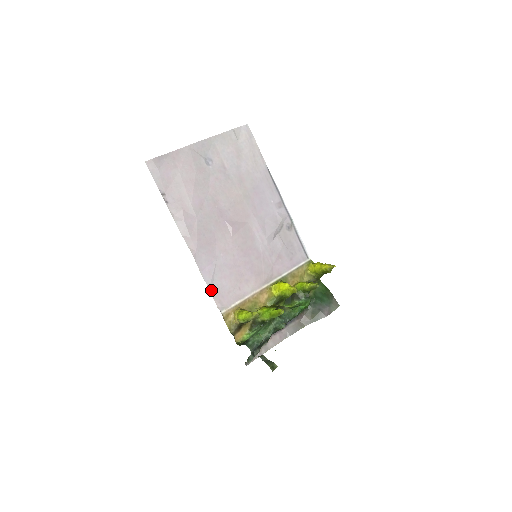
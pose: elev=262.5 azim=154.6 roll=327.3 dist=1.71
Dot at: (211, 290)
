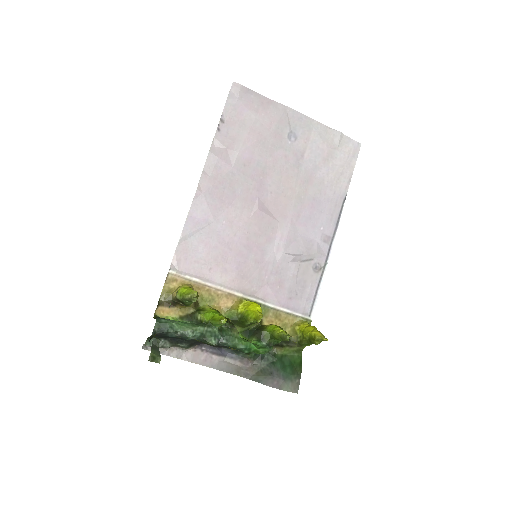
Dot at: (181, 241)
